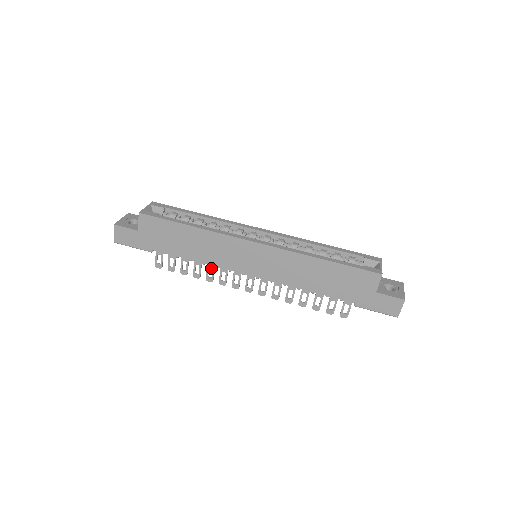
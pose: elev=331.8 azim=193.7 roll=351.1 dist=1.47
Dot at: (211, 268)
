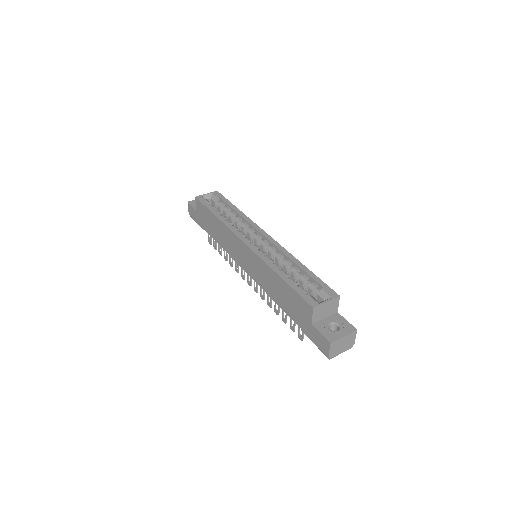
Dot at: occluded
